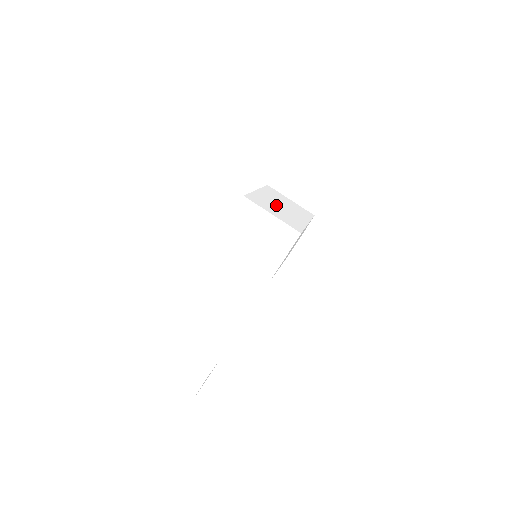
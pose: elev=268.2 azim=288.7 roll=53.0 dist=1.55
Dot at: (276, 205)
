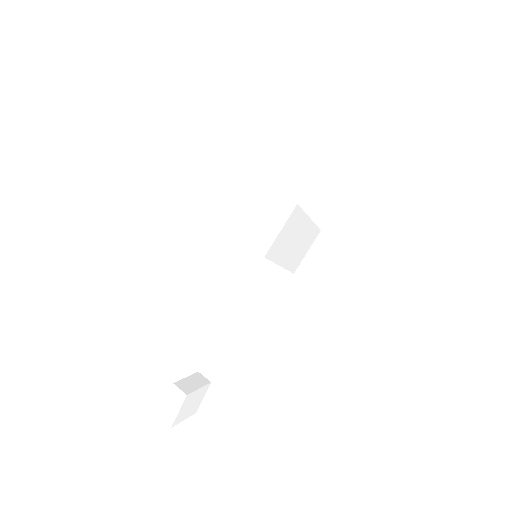
Dot at: occluded
